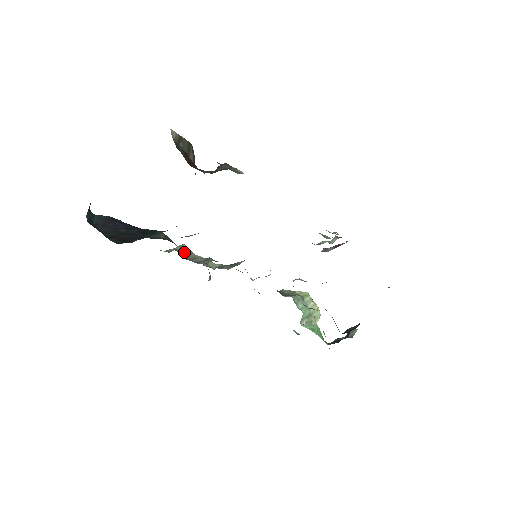
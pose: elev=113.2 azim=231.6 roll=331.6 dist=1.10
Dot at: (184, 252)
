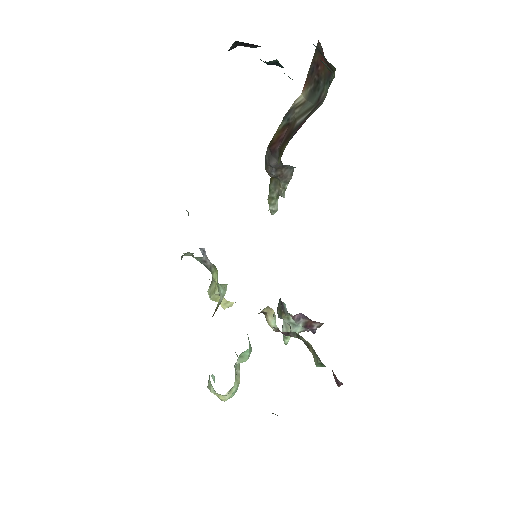
Dot at: occluded
